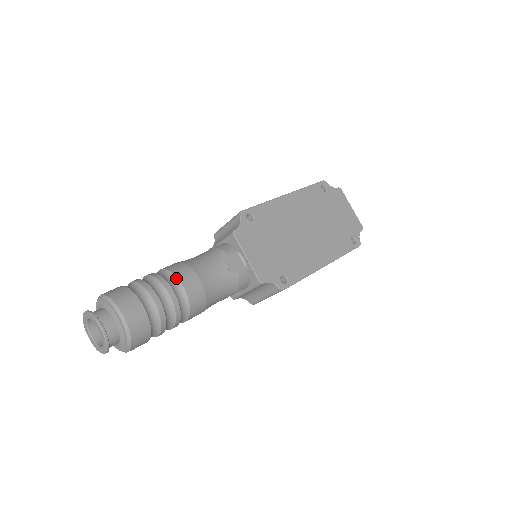
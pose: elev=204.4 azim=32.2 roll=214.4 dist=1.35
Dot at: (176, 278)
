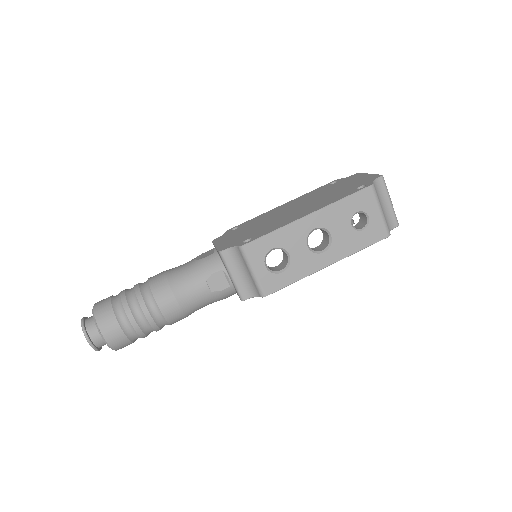
Dot at: occluded
